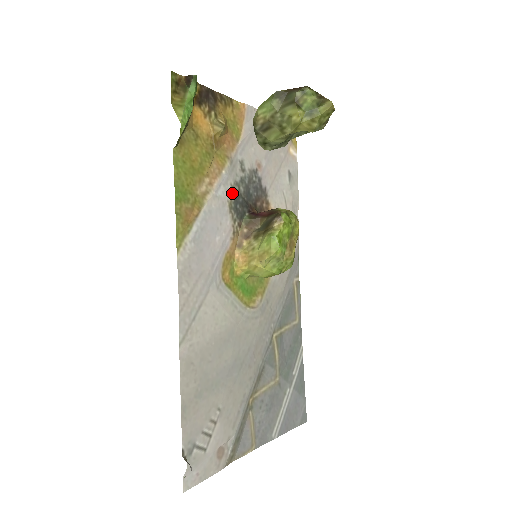
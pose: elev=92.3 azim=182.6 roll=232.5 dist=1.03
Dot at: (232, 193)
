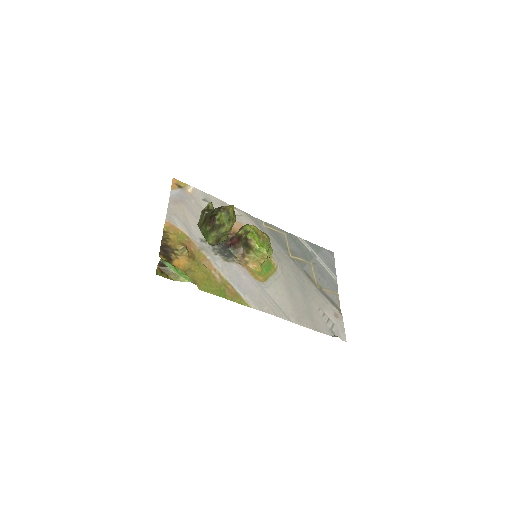
Dot at: (219, 256)
